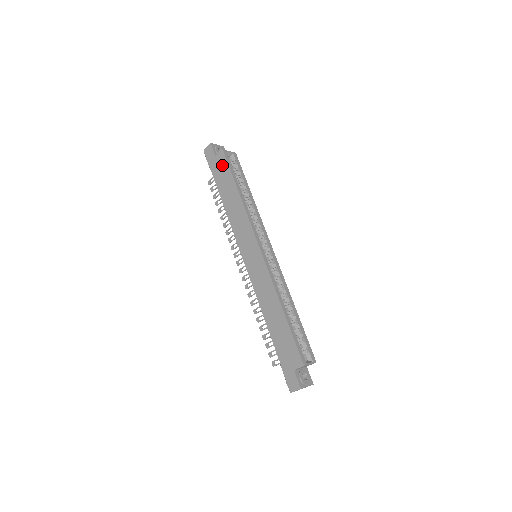
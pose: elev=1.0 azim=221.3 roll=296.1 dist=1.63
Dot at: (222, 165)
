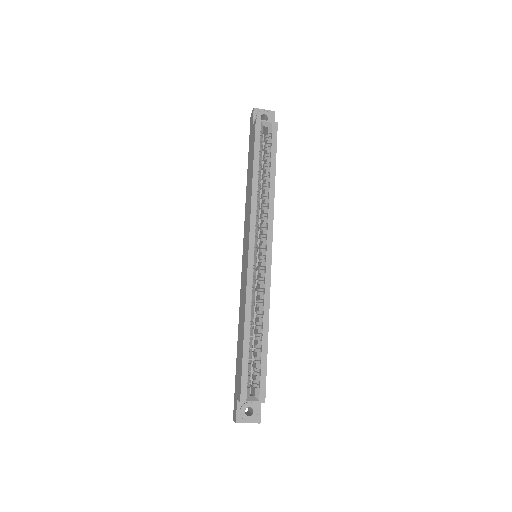
Dot at: (253, 138)
